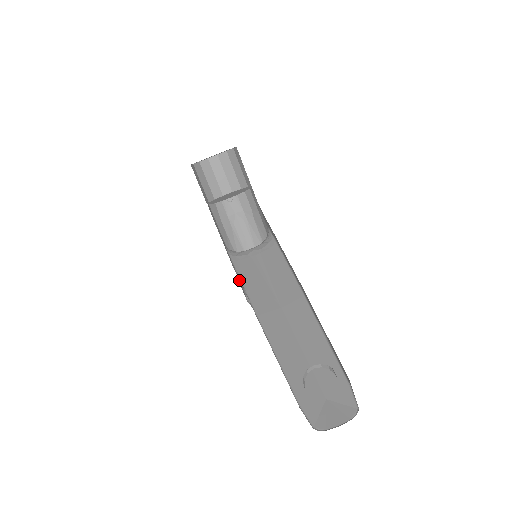
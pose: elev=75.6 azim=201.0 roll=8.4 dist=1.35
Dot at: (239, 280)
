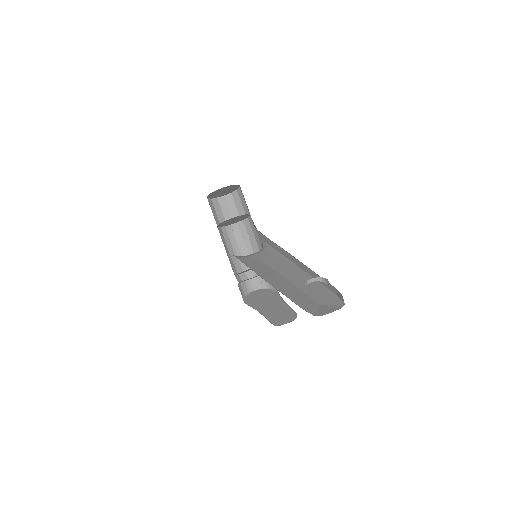
Dot at: occluded
